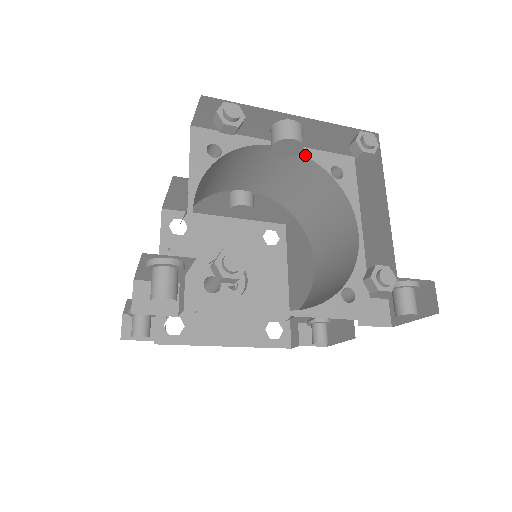
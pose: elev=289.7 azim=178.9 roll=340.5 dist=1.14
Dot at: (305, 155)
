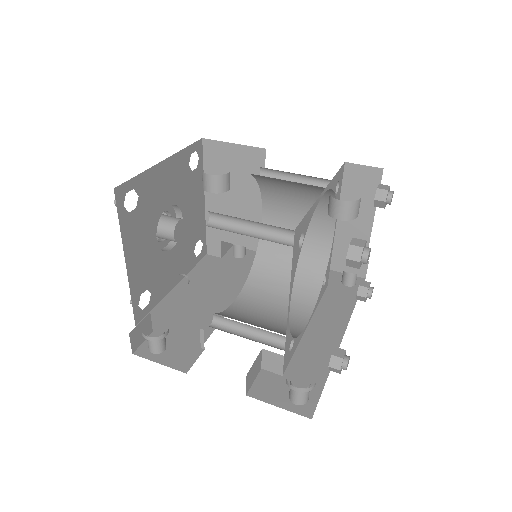
Dot at: (331, 188)
